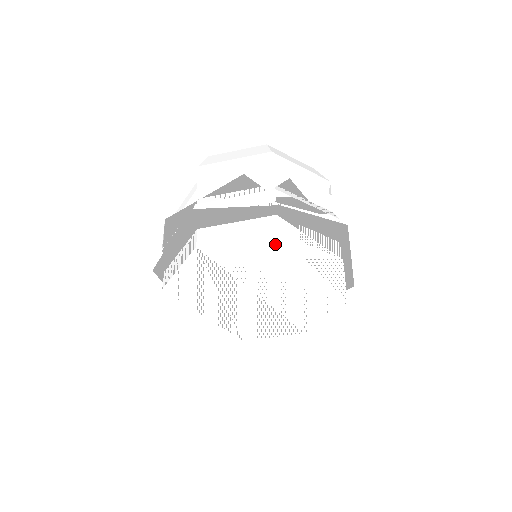
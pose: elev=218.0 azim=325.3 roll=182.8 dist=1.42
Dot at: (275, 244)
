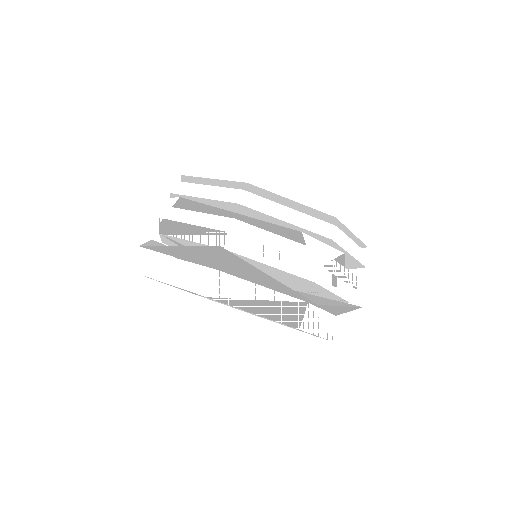
Dot at: occluded
